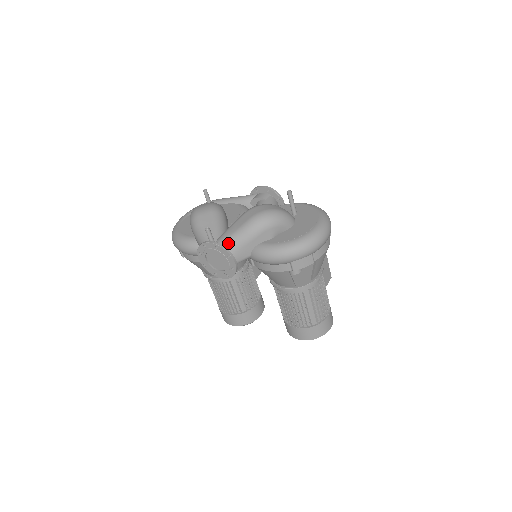
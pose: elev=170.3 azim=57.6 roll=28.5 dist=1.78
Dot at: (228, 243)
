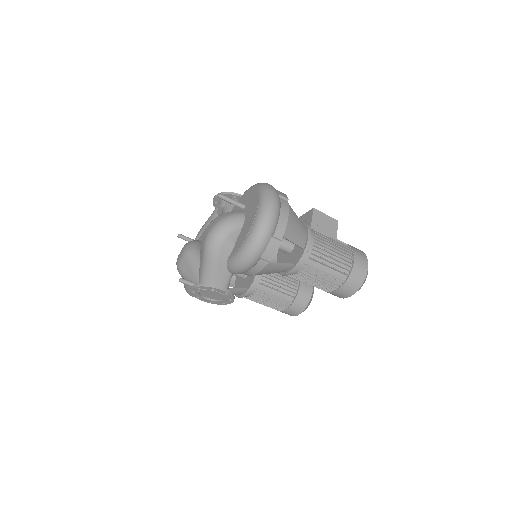
Dot at: (205, 278)
